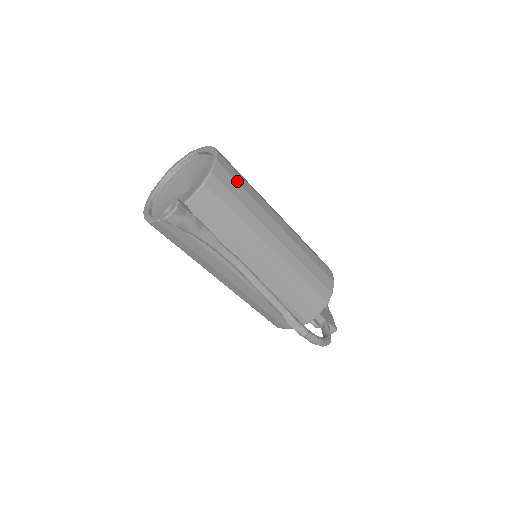
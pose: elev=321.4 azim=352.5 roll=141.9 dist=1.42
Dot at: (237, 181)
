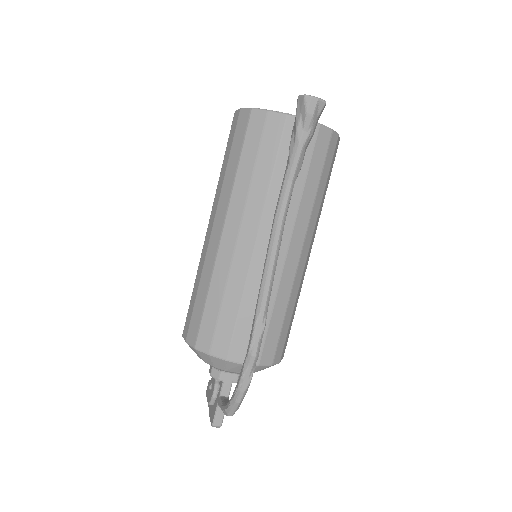
Dot at: (331, 171)
